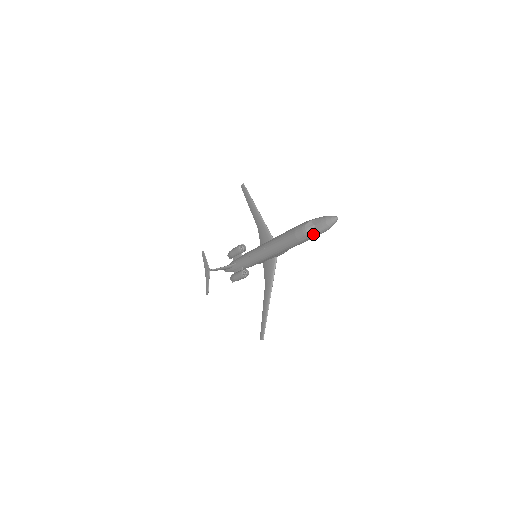
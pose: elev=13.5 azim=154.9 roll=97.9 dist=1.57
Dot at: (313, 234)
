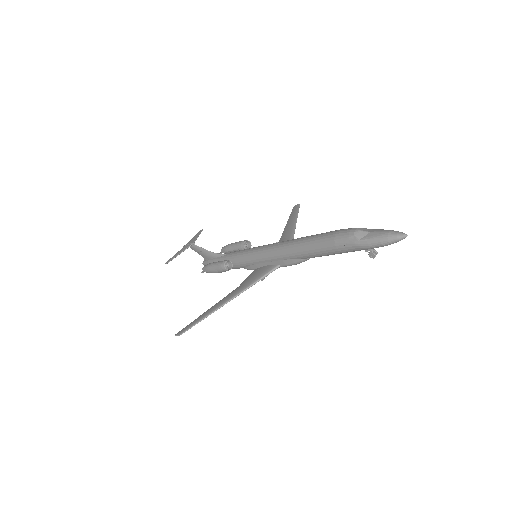
Dot at: (360, 240)
